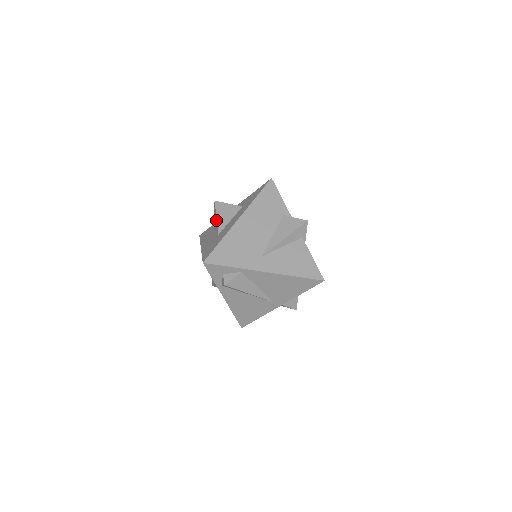
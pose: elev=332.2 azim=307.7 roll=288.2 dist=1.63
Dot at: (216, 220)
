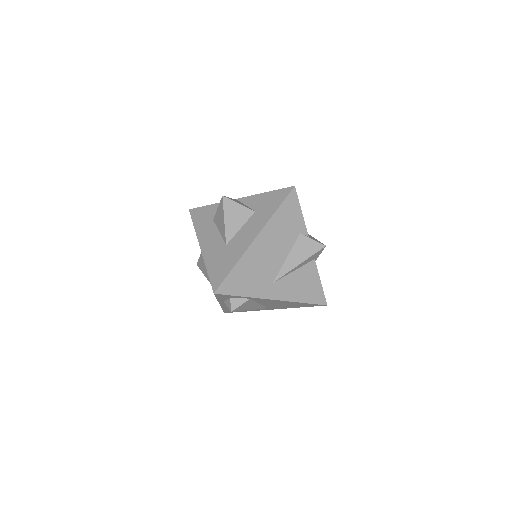
Dot at: (223, 223)
